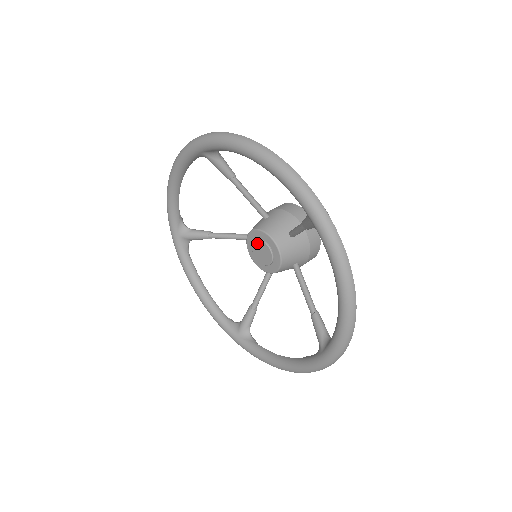
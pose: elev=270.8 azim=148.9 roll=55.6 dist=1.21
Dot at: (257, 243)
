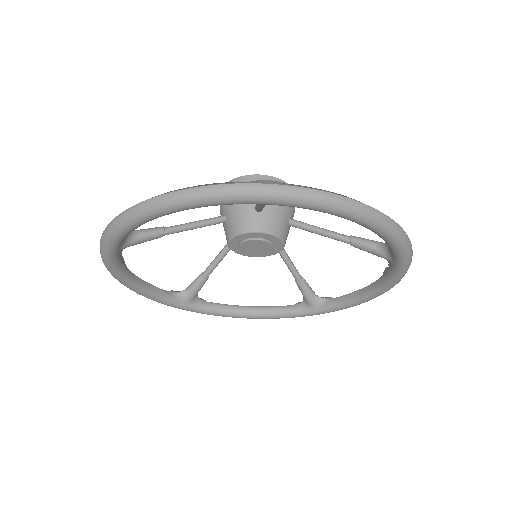
Dot at: (244, 246)
